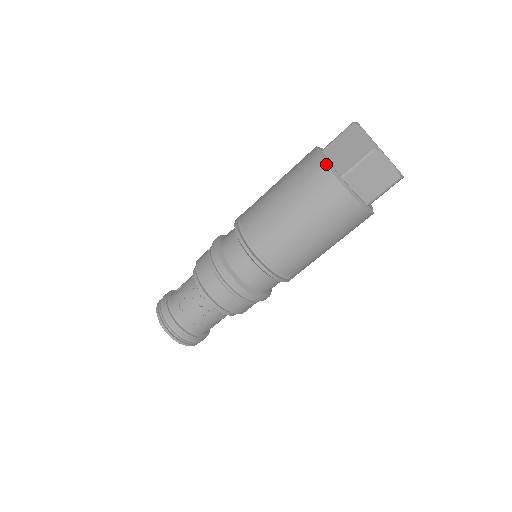
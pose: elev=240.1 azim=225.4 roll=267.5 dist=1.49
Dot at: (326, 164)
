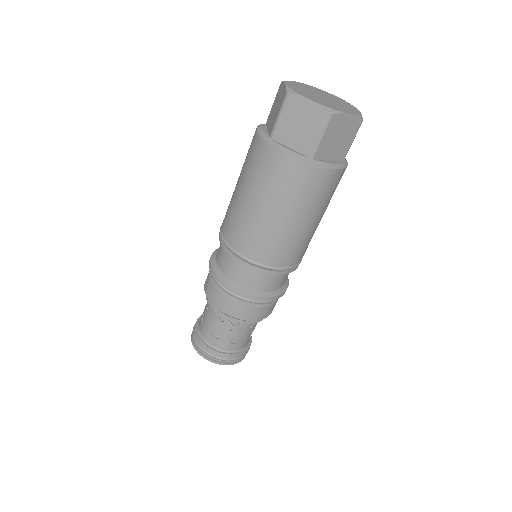
Dot at: (257, 131)
